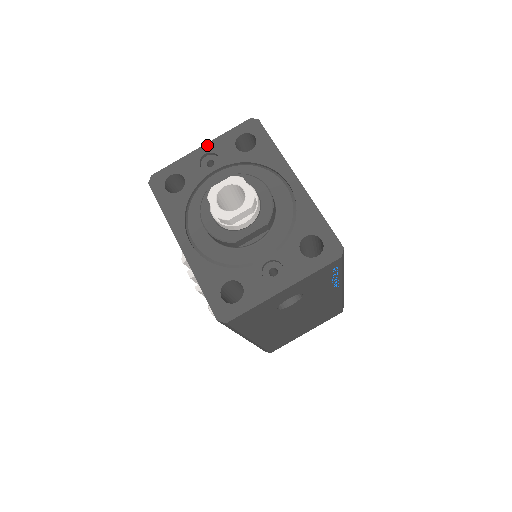
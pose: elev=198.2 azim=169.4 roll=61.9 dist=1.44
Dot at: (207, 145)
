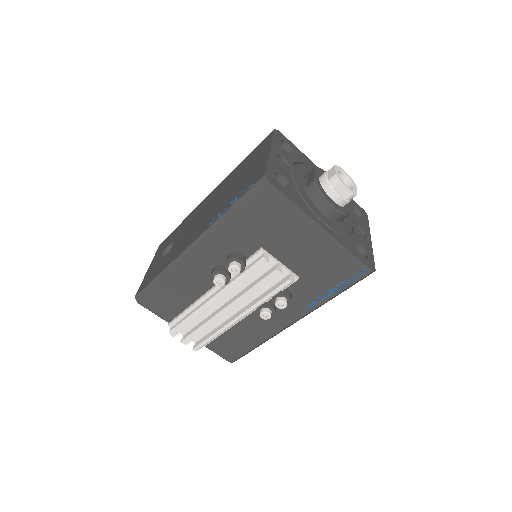
Dot at: (272, 148)
